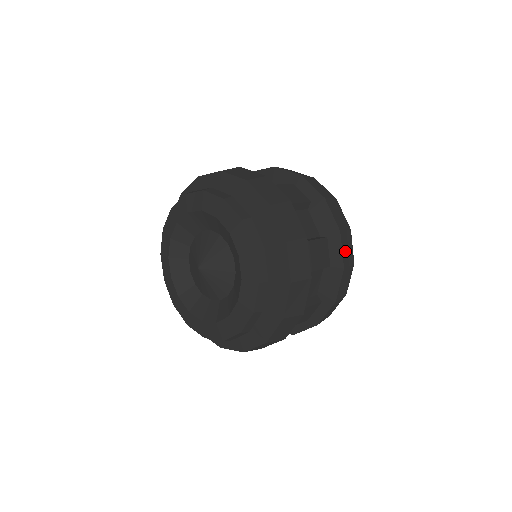
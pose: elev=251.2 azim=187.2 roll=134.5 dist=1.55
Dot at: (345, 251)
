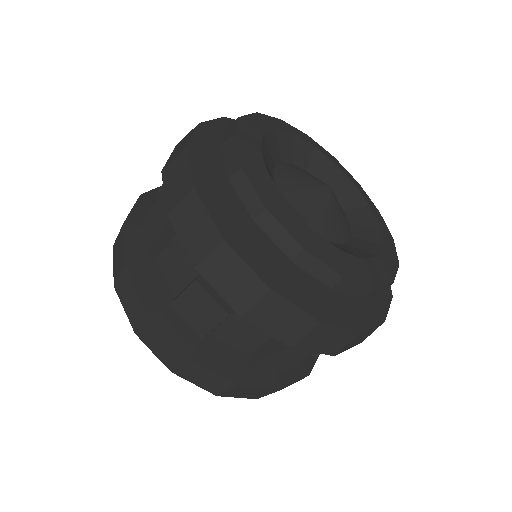
Dot at: (228, 288)
